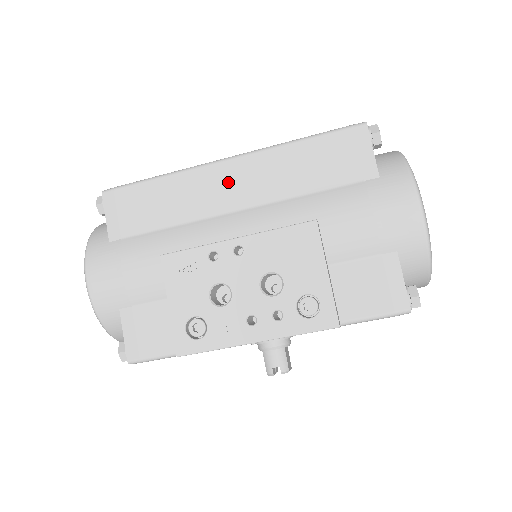
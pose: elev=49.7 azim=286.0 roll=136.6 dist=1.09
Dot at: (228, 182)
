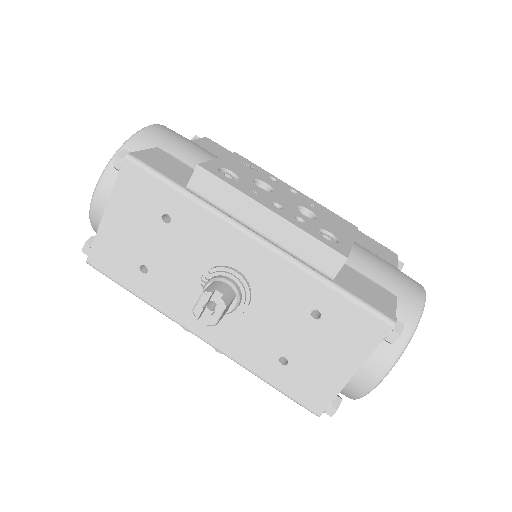
Dot at: occluded
